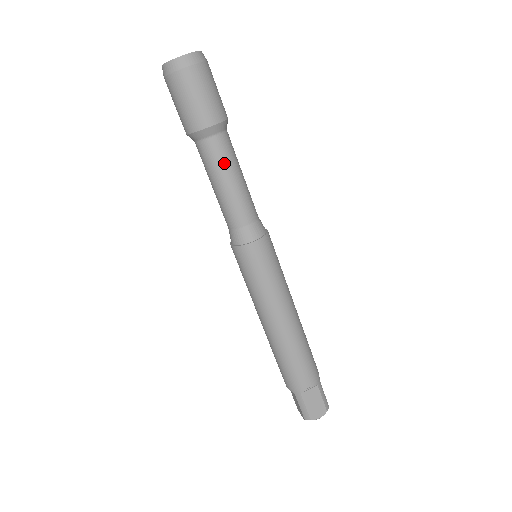
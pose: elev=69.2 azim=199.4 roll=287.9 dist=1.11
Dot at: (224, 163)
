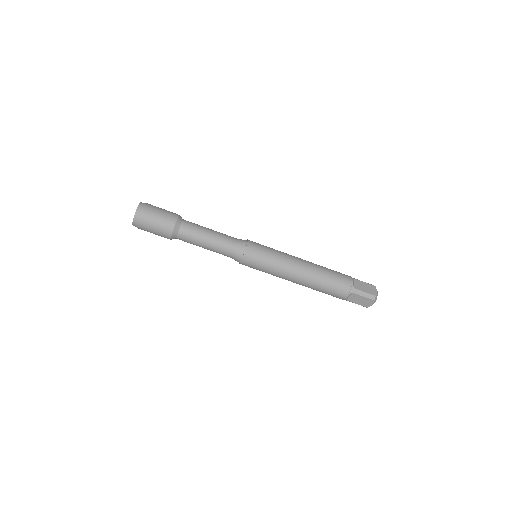
Dot at: (198, 228)
